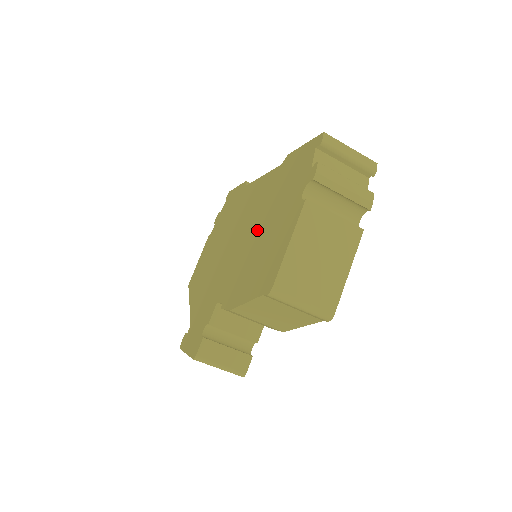
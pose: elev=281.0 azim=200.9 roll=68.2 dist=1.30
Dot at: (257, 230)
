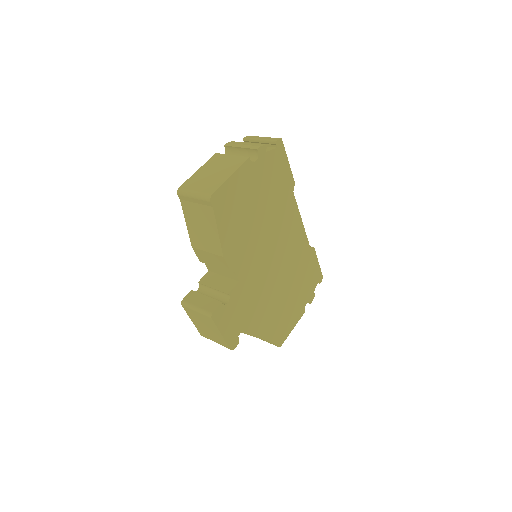
Dot at: occluded
